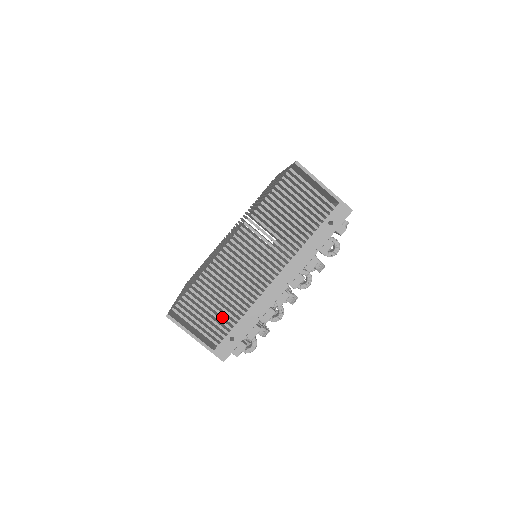
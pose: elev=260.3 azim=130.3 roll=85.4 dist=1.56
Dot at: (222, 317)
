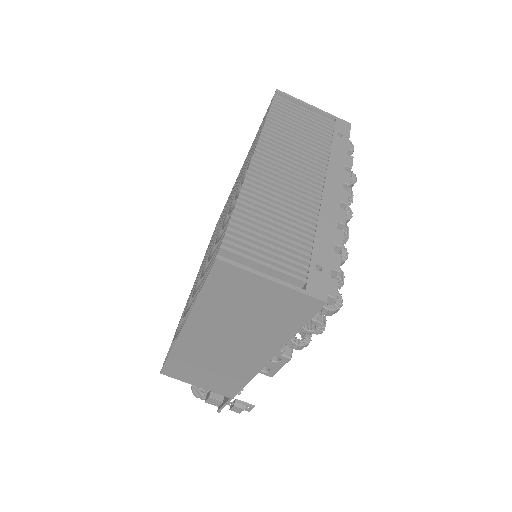
Dot at: occluded
